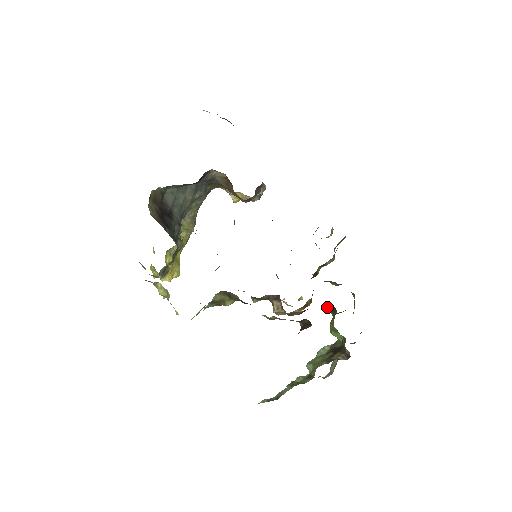
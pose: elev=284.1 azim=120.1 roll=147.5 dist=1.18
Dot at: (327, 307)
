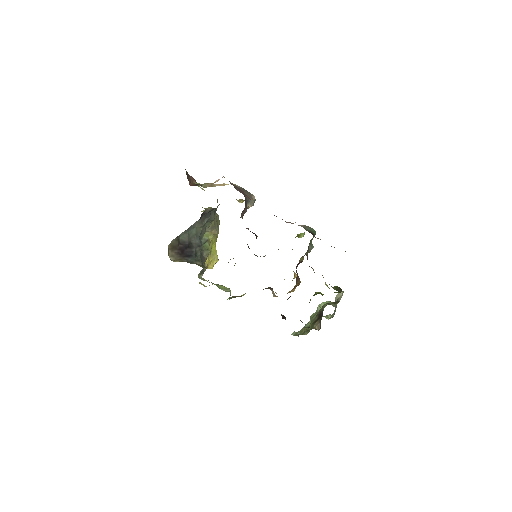
Dot at: occluded
